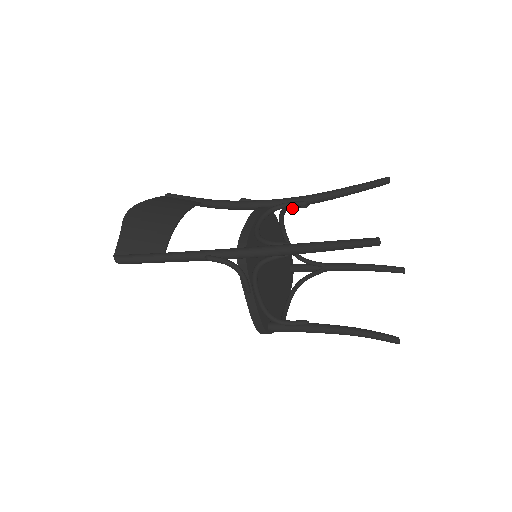
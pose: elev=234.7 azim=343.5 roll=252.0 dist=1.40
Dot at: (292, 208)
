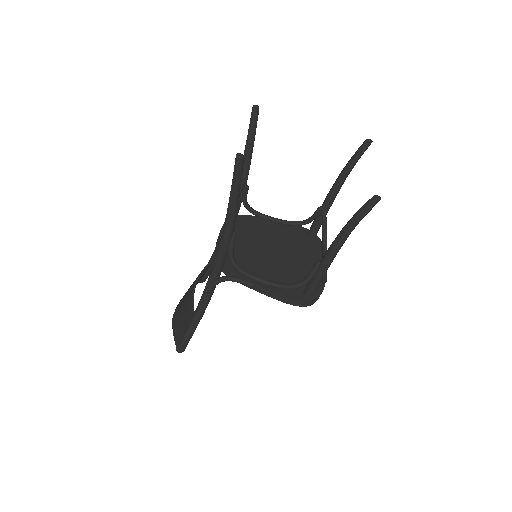
Dot at: (245, 199)
